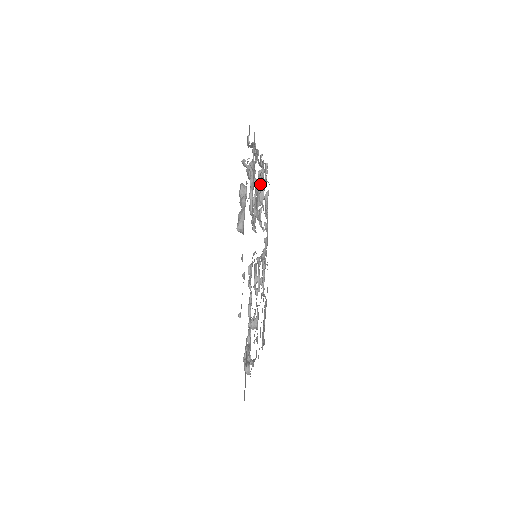
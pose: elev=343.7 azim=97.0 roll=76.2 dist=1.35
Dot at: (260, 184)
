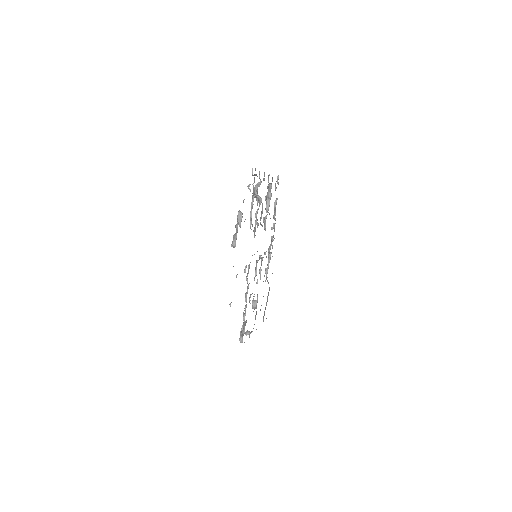
Dot at: (265, 199)
